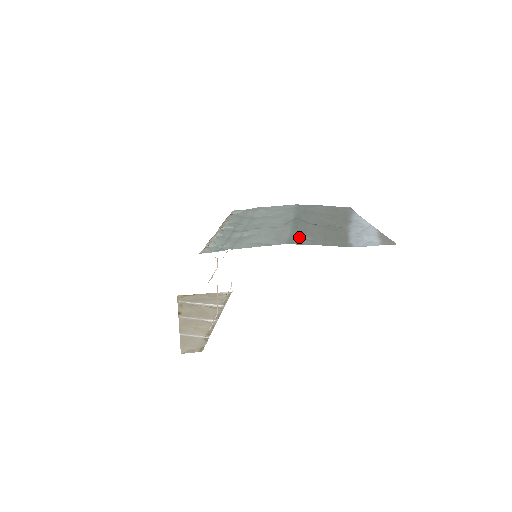
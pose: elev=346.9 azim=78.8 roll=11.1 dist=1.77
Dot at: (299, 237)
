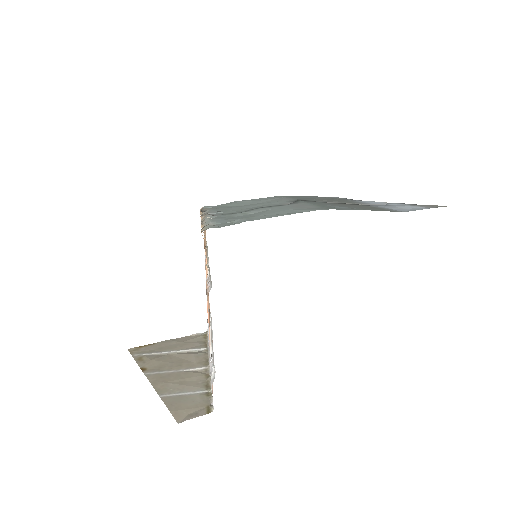
Dot at: (329, 206)
